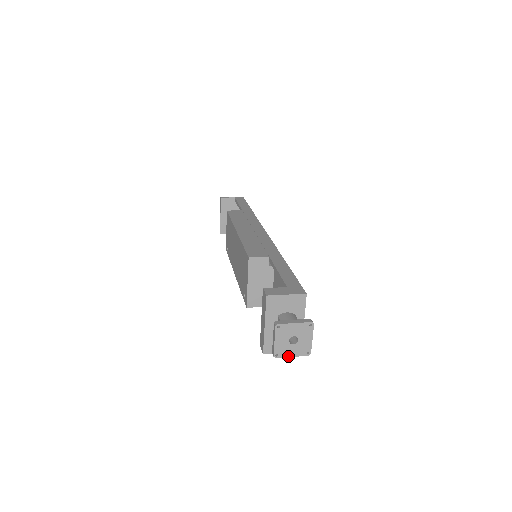
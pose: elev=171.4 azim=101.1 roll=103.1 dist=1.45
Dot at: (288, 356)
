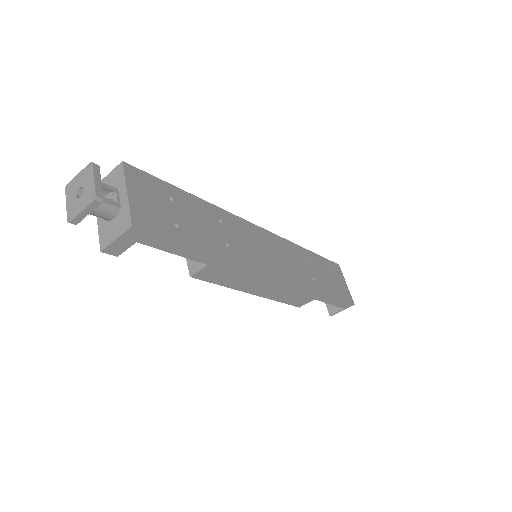
Dot at: (78, 213)
